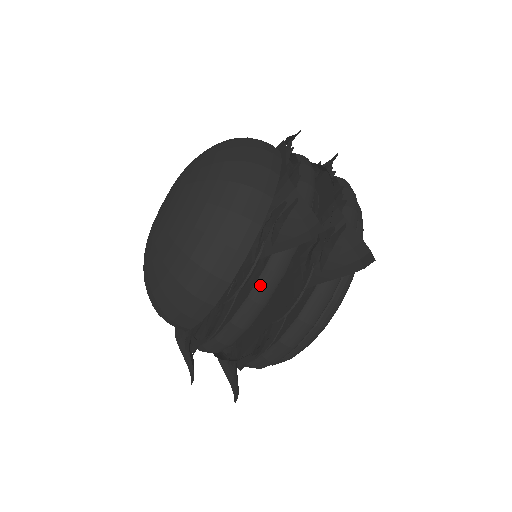
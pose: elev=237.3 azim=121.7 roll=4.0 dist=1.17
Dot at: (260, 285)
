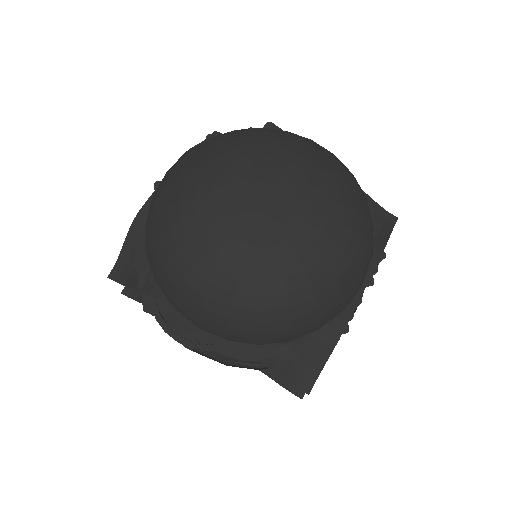
Dot at: occluded
